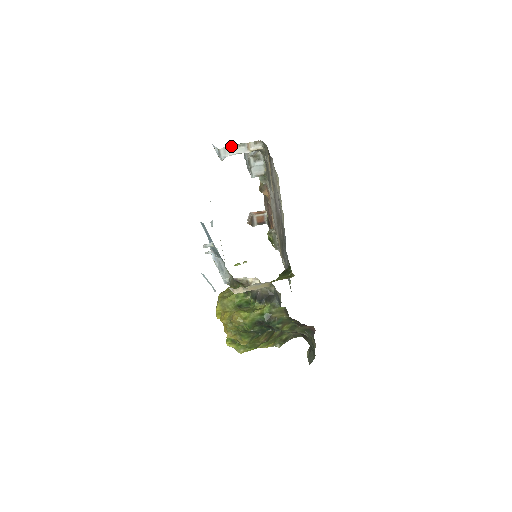
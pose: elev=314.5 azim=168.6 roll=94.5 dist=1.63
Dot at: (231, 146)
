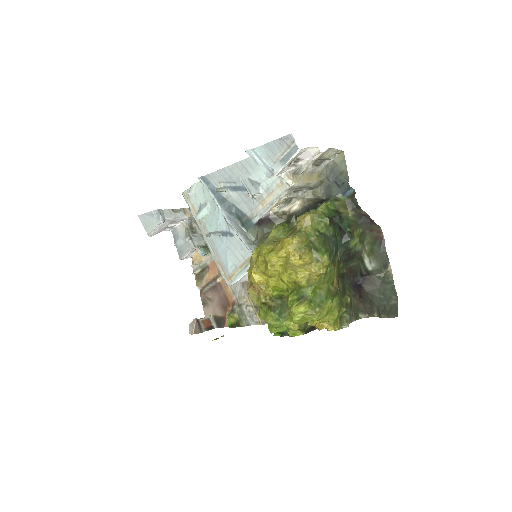
Dot at: (168, 210)
